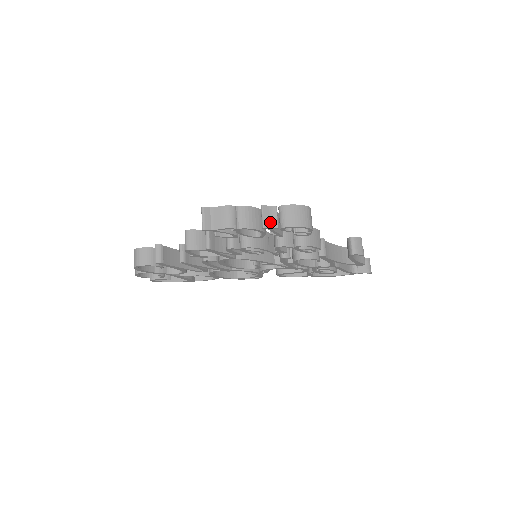
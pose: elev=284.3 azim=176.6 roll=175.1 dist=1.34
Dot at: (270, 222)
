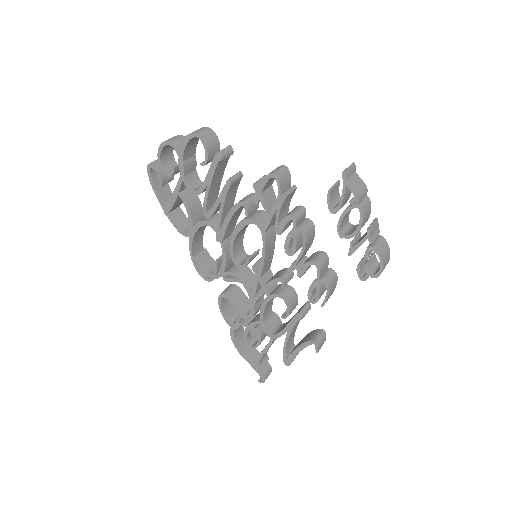
Dot at: (373, 233)
